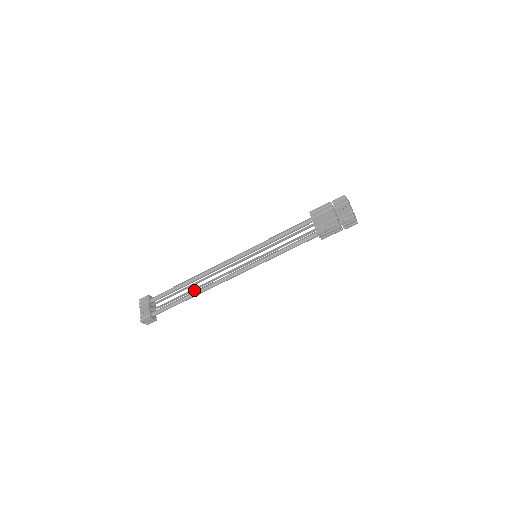
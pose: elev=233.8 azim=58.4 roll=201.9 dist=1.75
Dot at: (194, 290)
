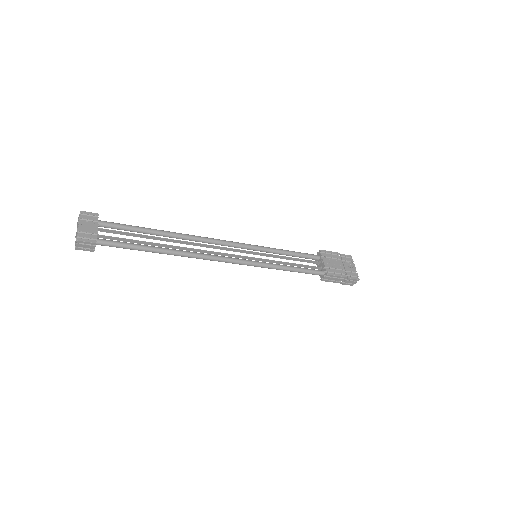
Dot at: (168, 247)
